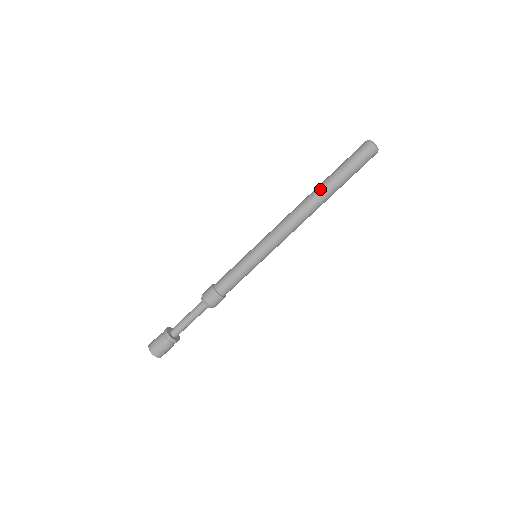
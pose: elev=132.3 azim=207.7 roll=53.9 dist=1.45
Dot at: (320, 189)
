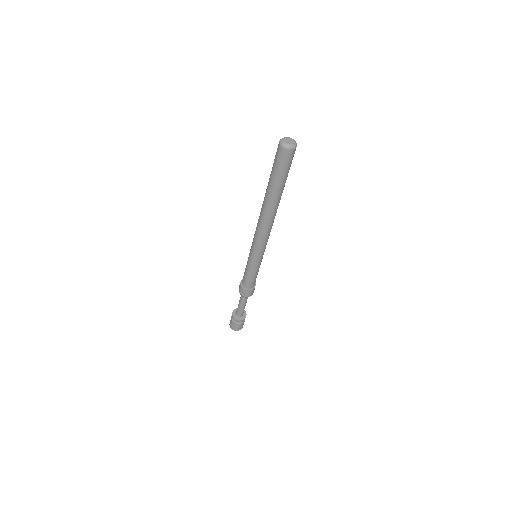
Dot at: (266, 198)
